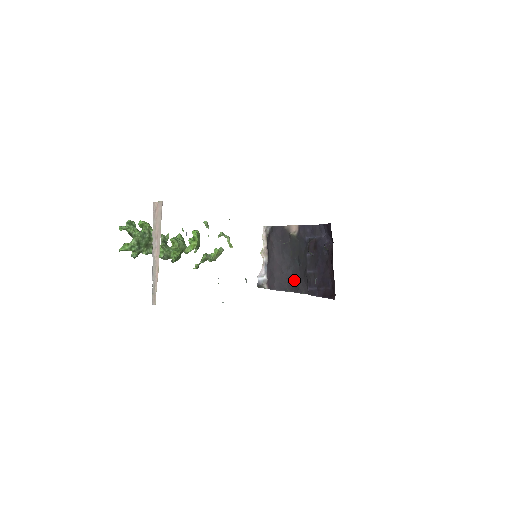
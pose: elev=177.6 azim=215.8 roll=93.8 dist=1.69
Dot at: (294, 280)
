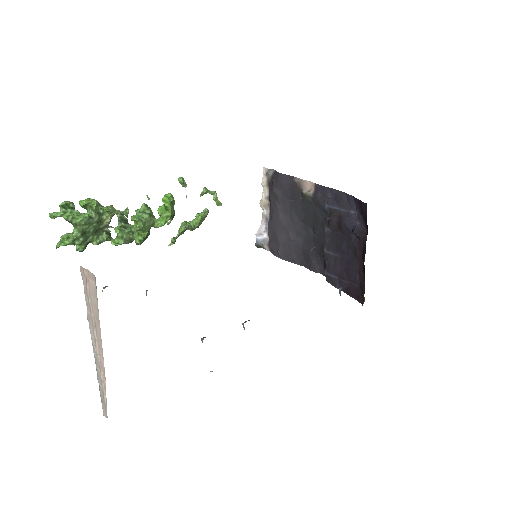
Dot at: (305, 251)
